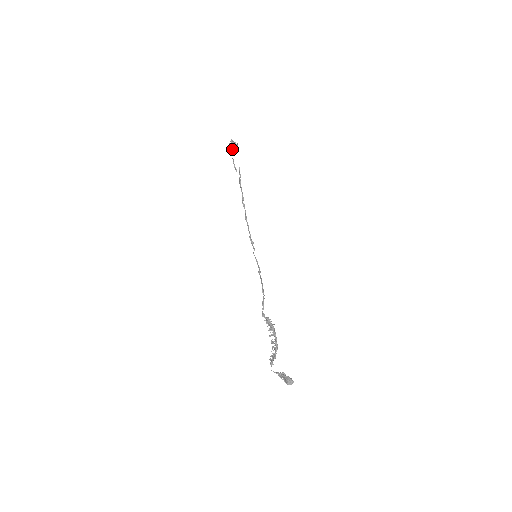
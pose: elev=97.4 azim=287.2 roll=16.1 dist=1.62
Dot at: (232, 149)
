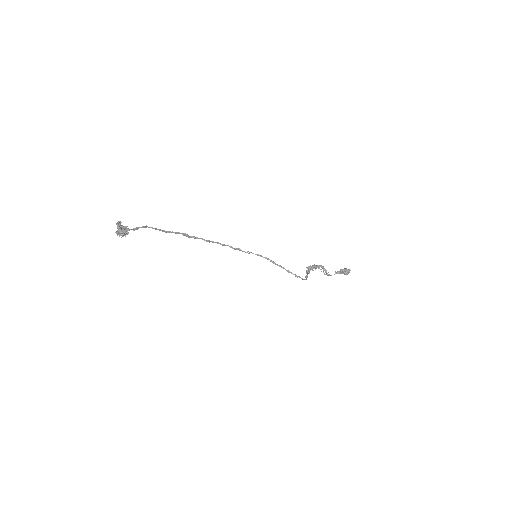
Dot at: occluded
